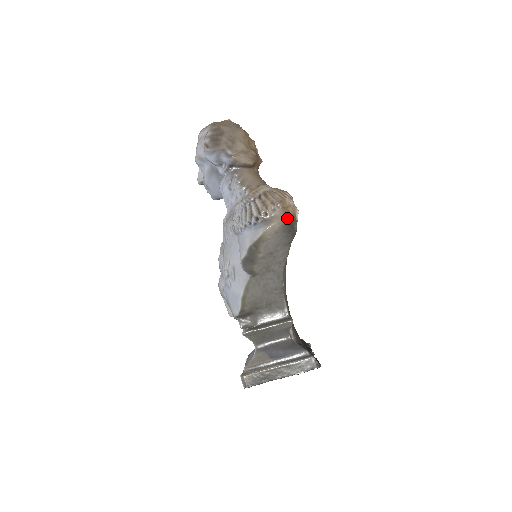
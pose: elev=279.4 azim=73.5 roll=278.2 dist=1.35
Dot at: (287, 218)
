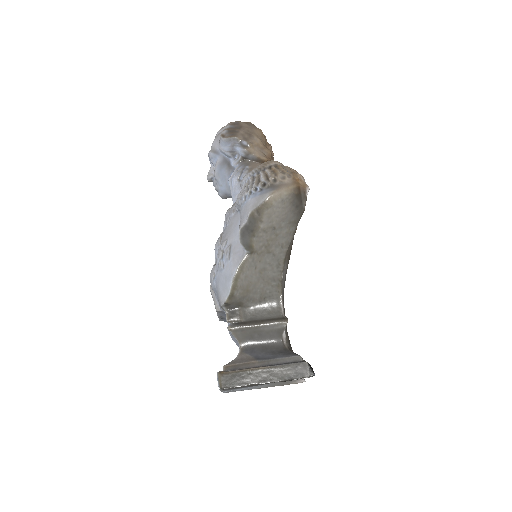
Dot at: (296, 188)
